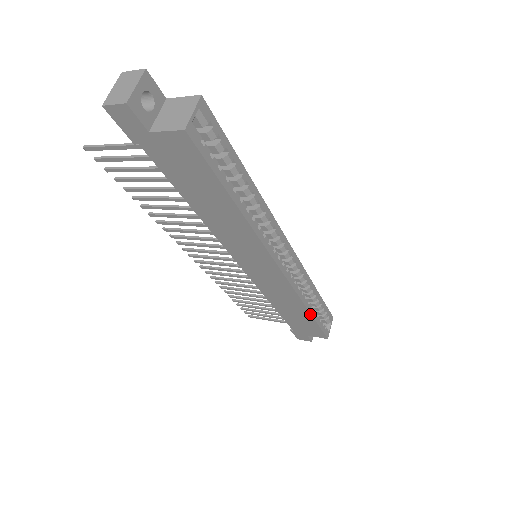
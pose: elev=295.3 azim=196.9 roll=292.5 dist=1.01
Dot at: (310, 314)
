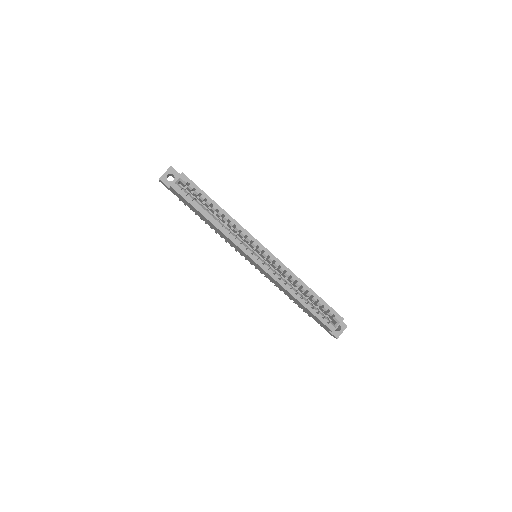
Dot at: (300, 302)
